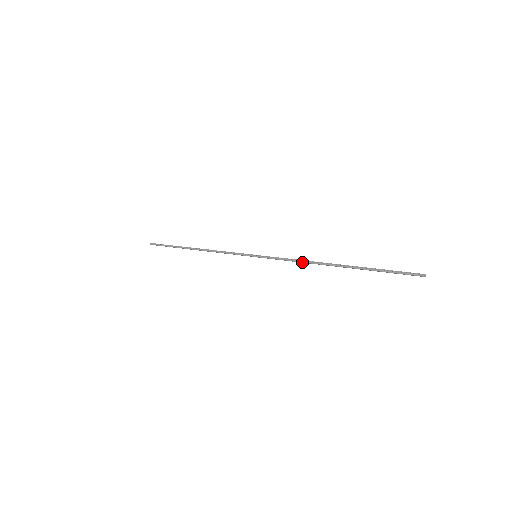
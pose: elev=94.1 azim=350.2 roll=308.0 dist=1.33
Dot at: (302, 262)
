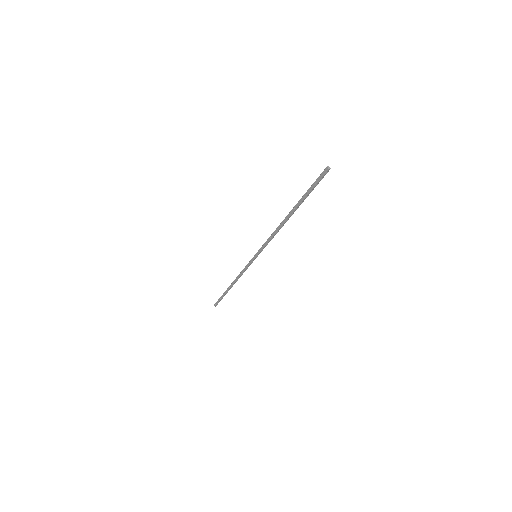
Dot at: (274, 232)
